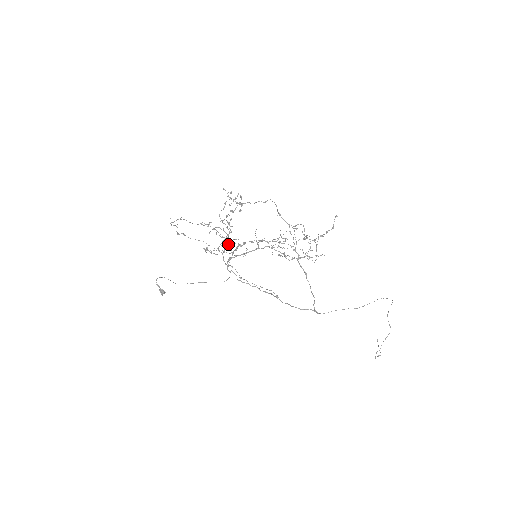
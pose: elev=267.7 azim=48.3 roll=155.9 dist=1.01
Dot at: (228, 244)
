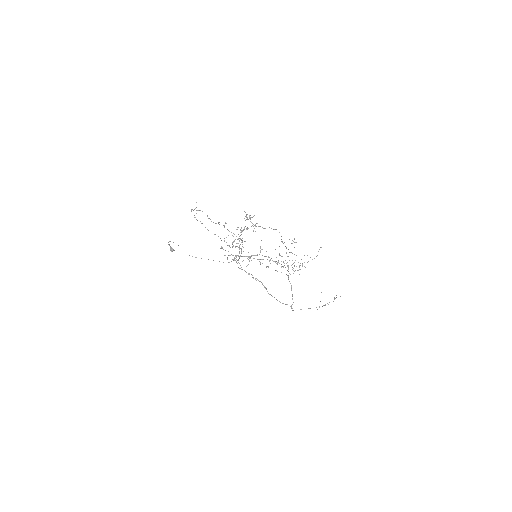
Dot at: occluded
